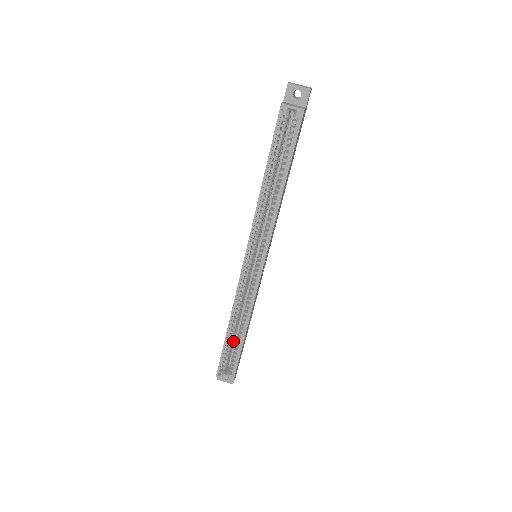
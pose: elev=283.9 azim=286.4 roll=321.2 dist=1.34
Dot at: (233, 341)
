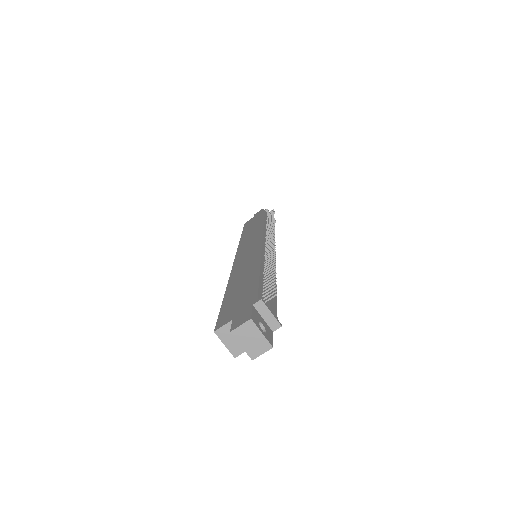
Dot at: occluded
